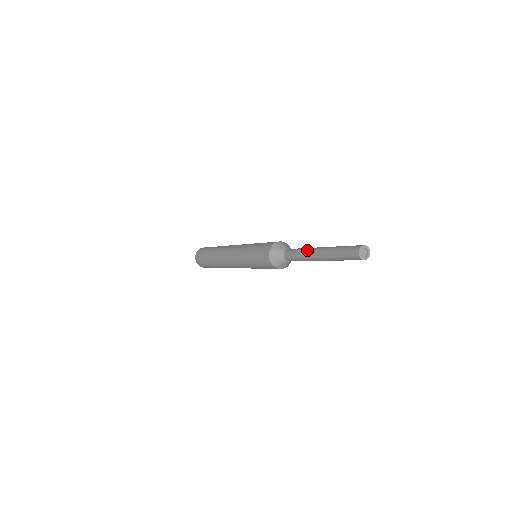
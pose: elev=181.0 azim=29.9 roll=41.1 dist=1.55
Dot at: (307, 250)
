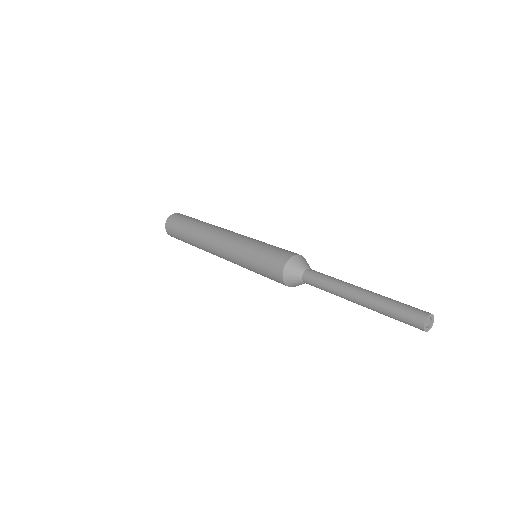
Dot at: (340, 285)
